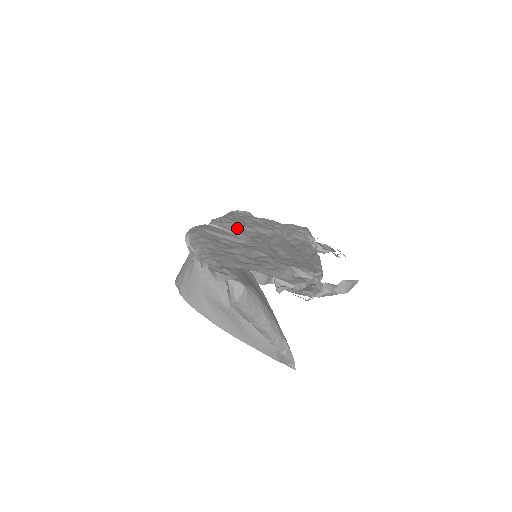
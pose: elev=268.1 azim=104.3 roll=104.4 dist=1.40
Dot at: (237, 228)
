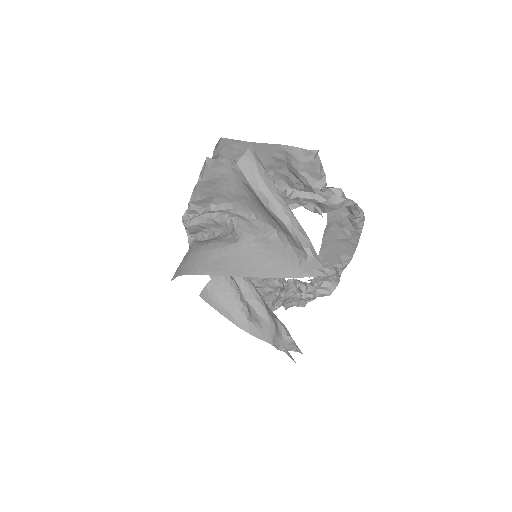
Dot at: occluded
